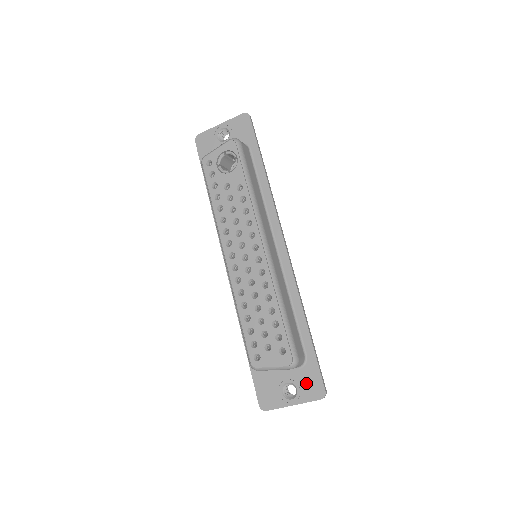
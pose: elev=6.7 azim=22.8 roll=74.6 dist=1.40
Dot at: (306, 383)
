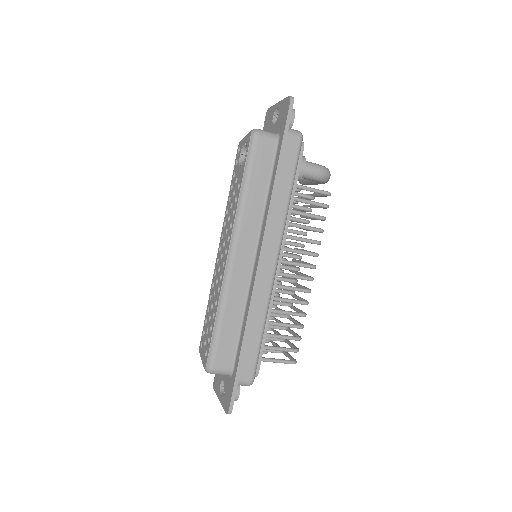
Dot at: (227, 392)
